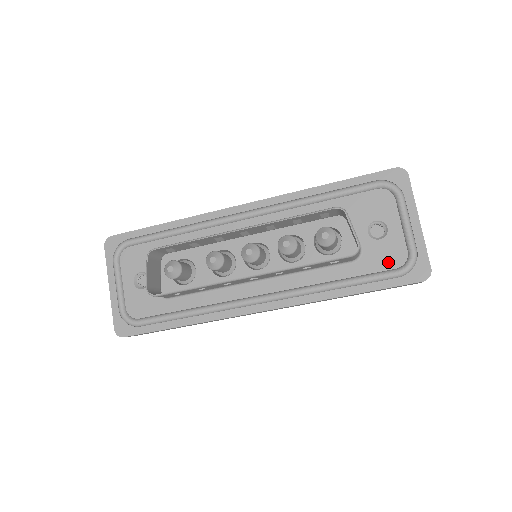
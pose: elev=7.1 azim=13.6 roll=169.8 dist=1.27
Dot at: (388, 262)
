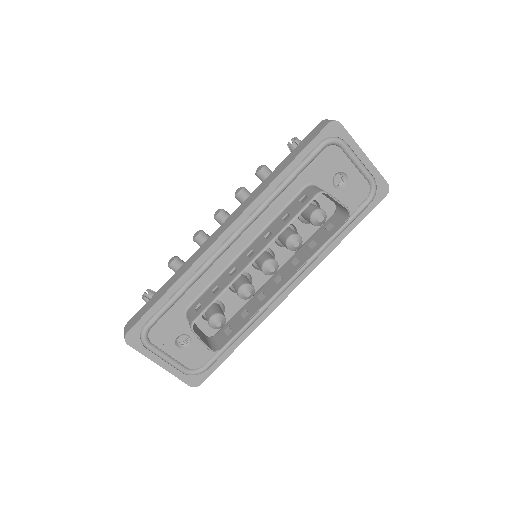
Dot at: (359, 198)
